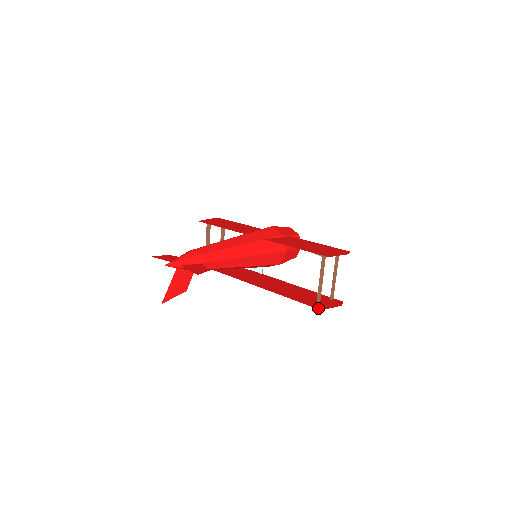
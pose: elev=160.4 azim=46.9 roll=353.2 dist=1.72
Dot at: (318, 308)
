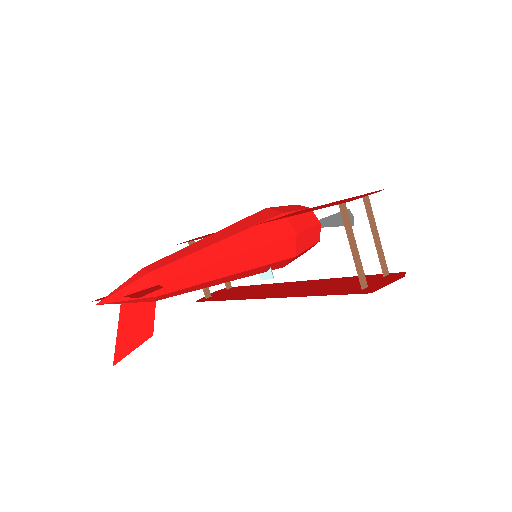
Dot at: (365, 292)
